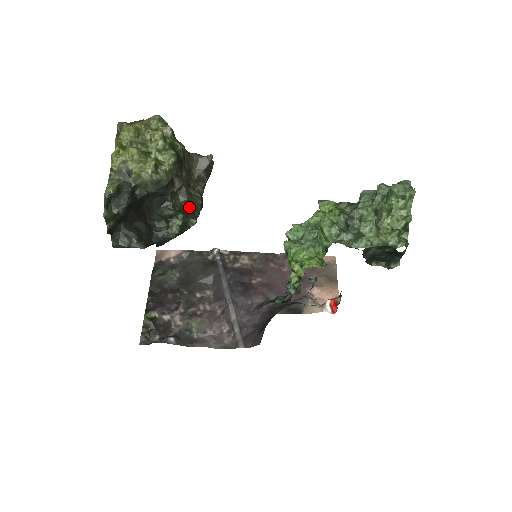
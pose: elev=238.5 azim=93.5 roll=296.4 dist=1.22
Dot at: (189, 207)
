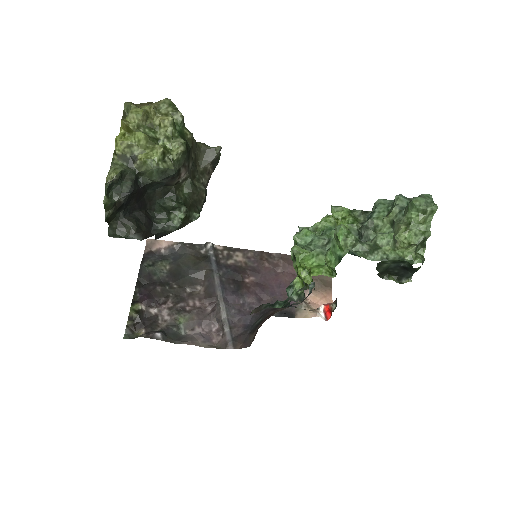
Dot at: (193, 200)
